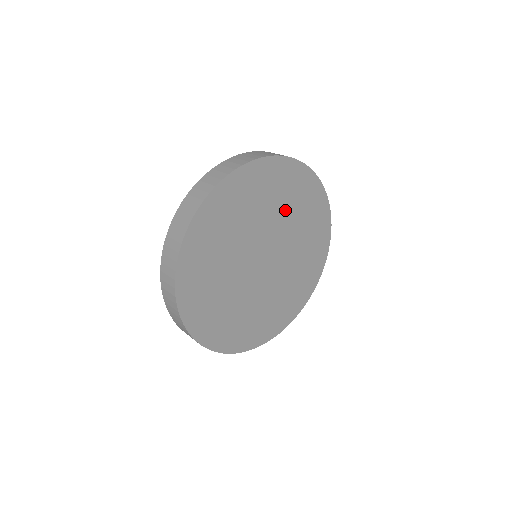
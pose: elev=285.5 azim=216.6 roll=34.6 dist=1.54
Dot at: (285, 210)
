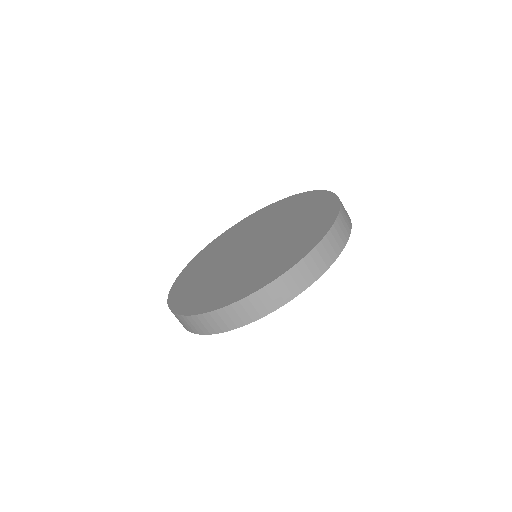
Dot at: occluded
